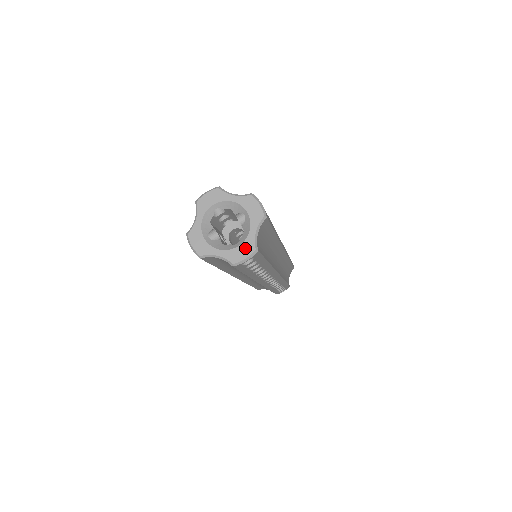
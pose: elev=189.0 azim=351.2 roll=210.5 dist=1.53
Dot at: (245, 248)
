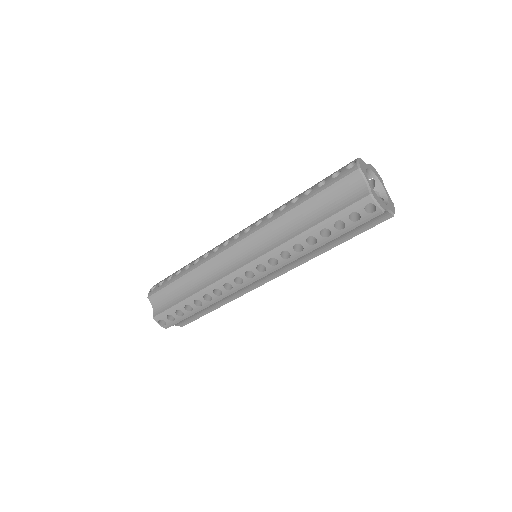
Dot at: (391, 202)
